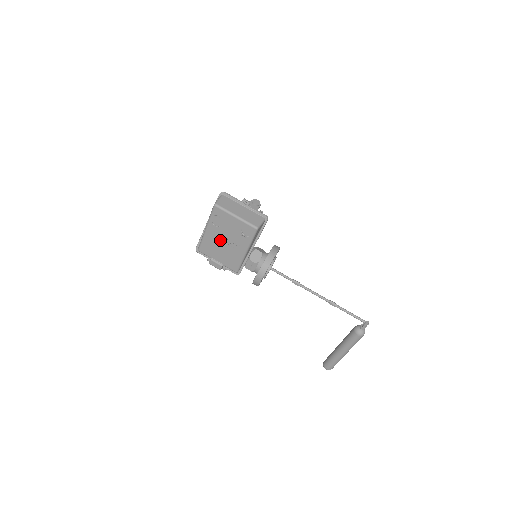
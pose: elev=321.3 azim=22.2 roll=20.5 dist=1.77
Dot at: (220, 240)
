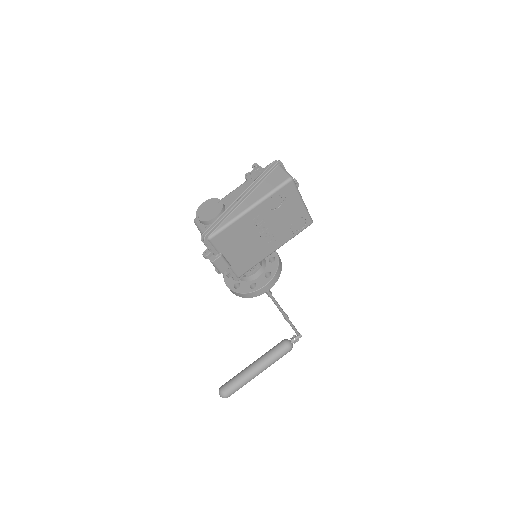
Dot at: (258, 229)
